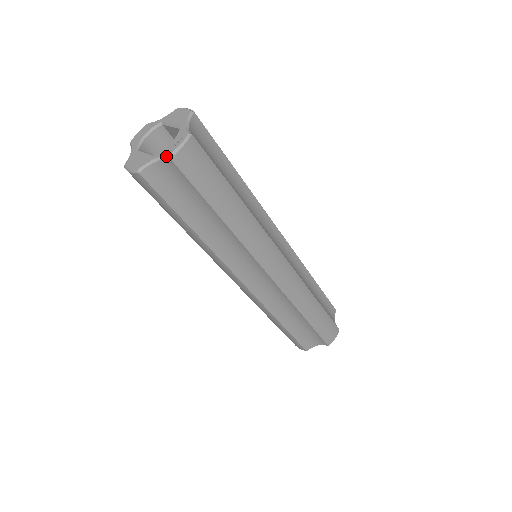
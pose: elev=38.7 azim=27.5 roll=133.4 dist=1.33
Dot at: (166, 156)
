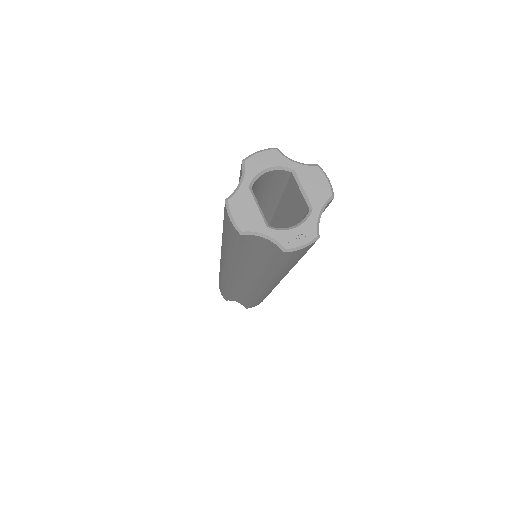
Dot at: (282, 246)
